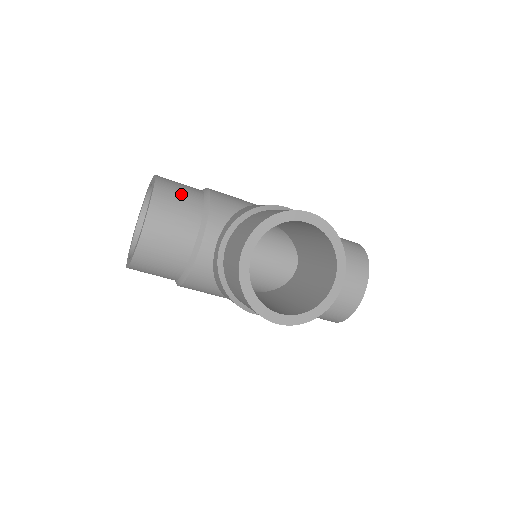
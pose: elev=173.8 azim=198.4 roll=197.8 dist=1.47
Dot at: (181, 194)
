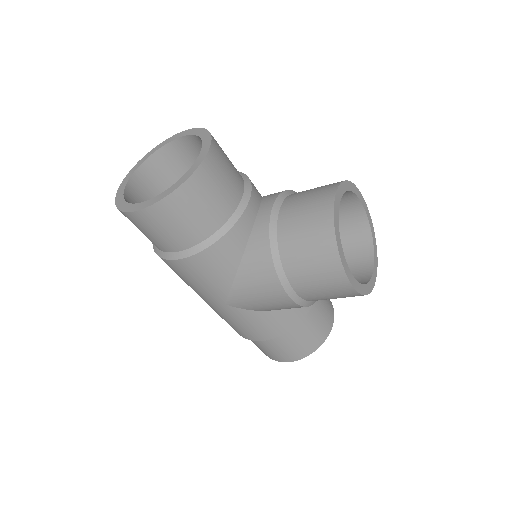
Dot at: occluded
